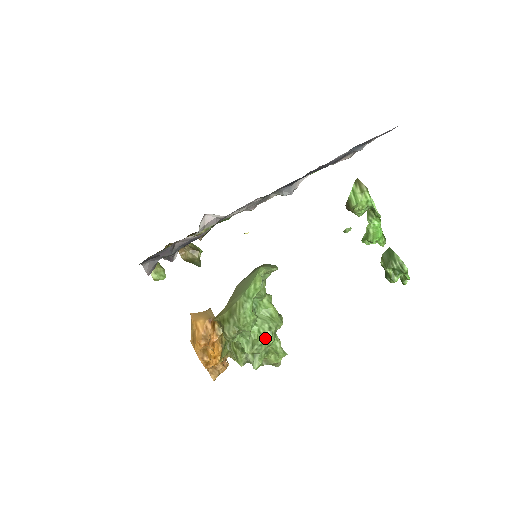
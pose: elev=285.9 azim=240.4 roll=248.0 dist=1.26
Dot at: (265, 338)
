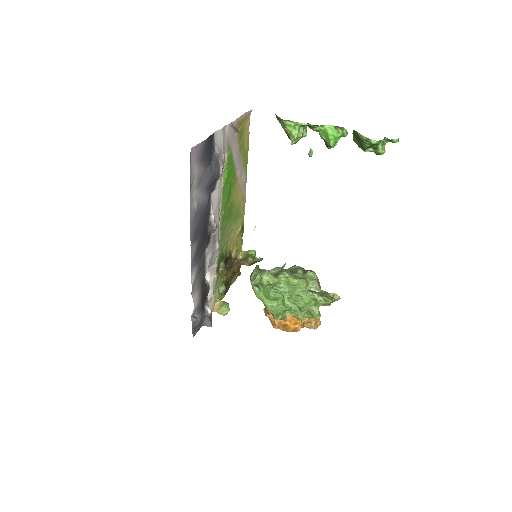
Dot at: (301, 303)
